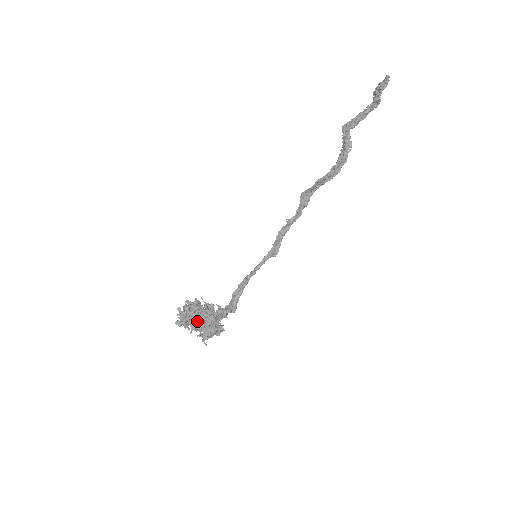
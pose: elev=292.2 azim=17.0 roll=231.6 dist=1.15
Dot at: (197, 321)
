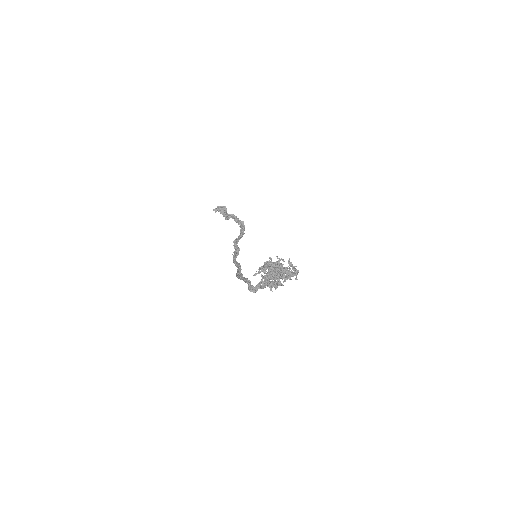
Dot at: (274, 274)
